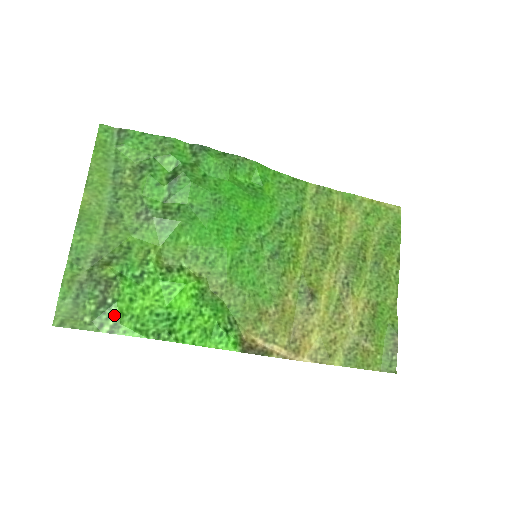
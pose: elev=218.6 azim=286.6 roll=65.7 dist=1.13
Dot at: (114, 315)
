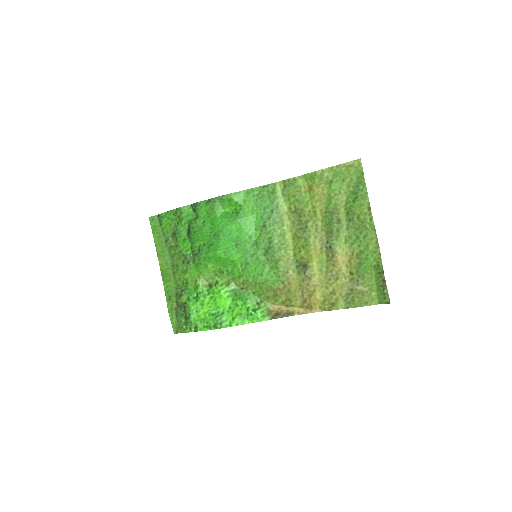
Dot at: (193, 322)
